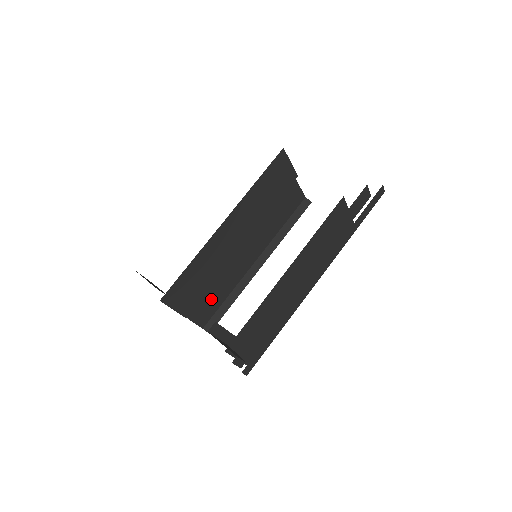
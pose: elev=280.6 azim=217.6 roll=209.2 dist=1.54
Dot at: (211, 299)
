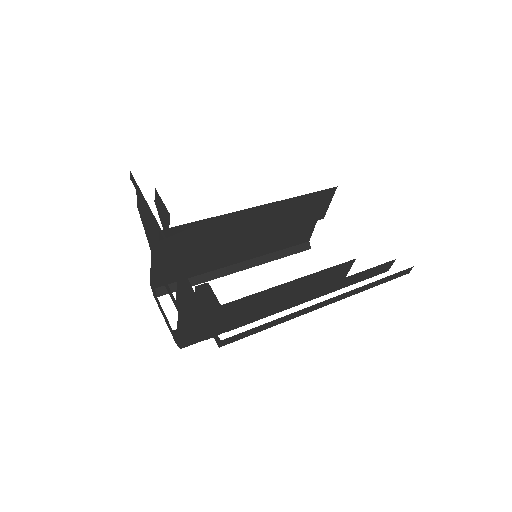
Dot at: (185, 267)
